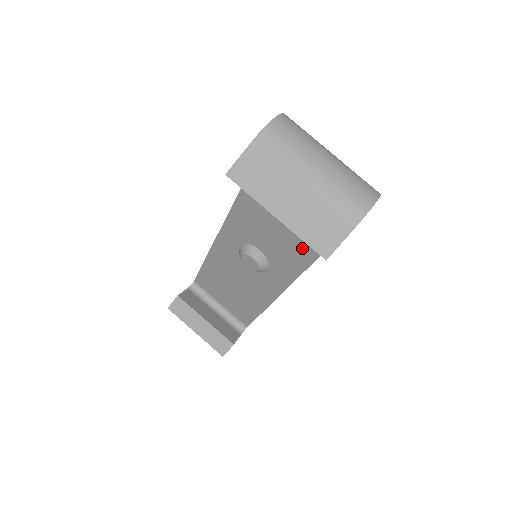
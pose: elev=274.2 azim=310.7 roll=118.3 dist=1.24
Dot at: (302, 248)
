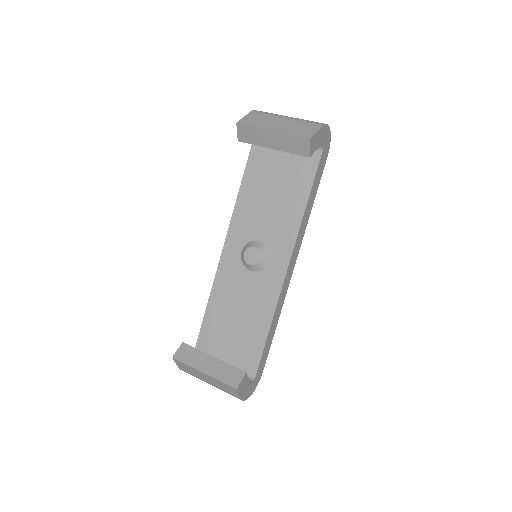
Dot at: (292, 209)
